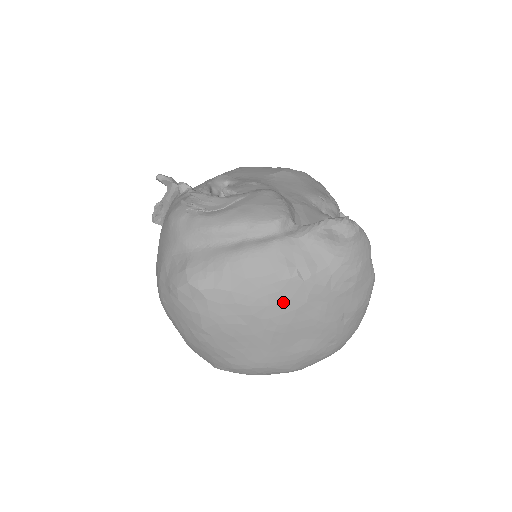
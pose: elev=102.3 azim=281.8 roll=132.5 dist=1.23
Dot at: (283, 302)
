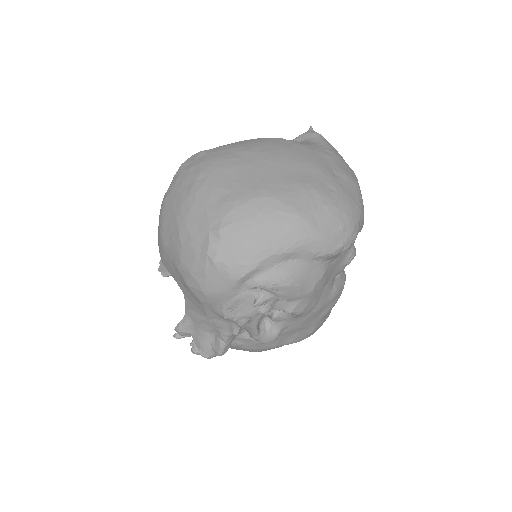
Dot at: (272, 145)
